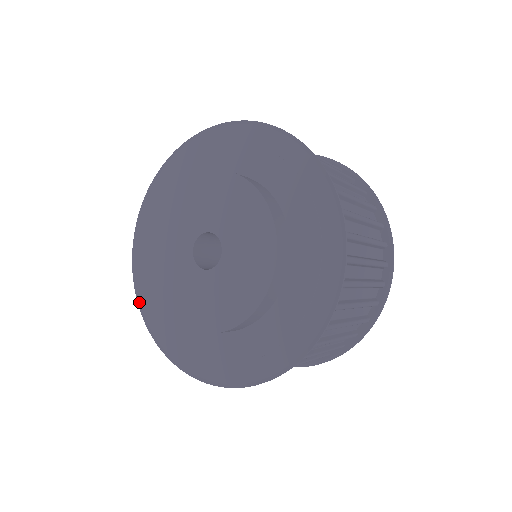
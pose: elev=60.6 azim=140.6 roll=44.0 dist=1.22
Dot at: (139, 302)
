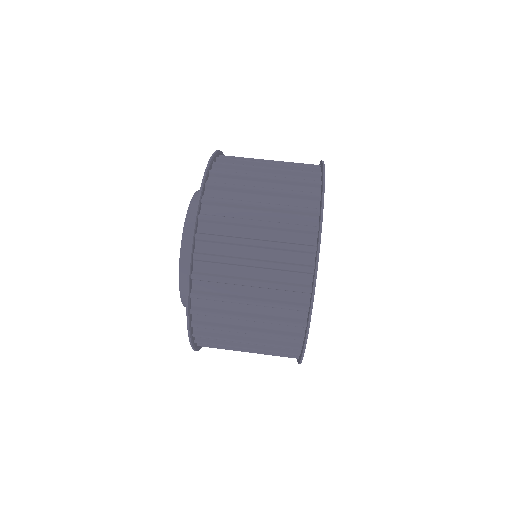
Dot at: occluded
